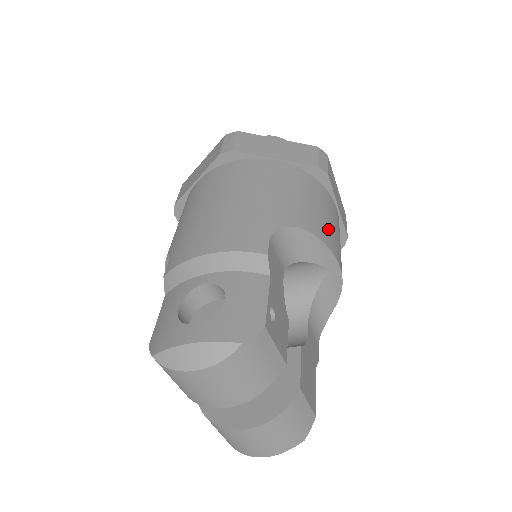
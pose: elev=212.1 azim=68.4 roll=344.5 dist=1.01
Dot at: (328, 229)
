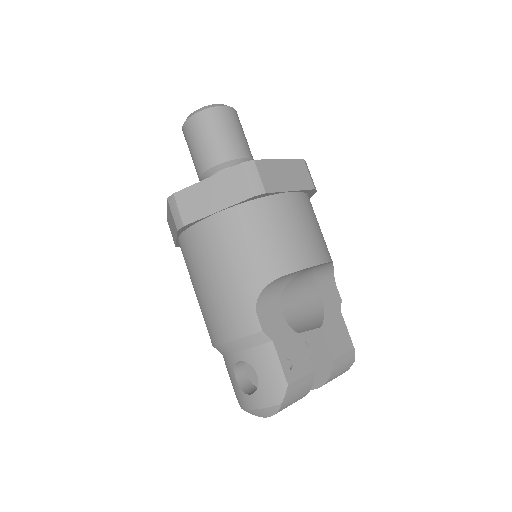
Dot at: (292, 247)
